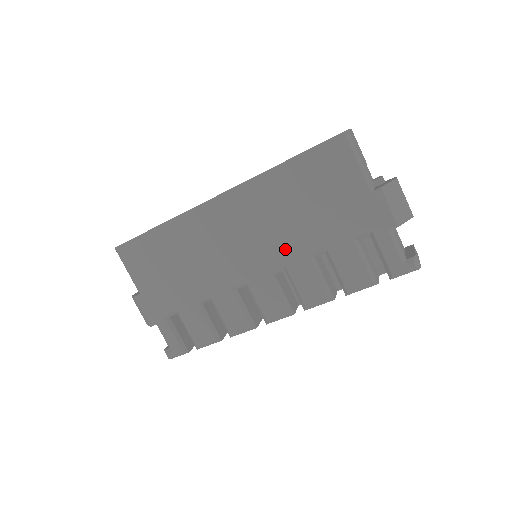
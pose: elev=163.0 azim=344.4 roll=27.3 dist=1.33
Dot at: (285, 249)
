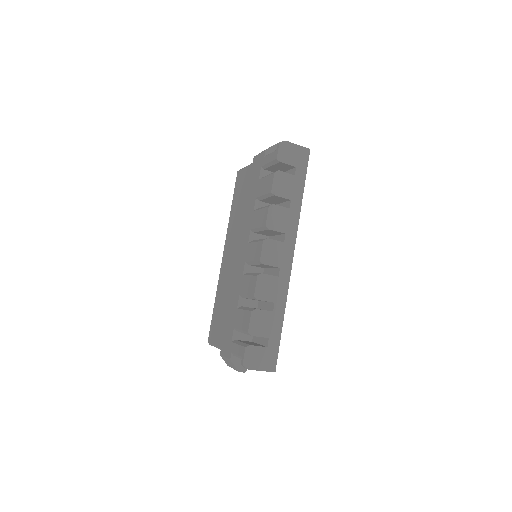
Dot at: (247, 225)
